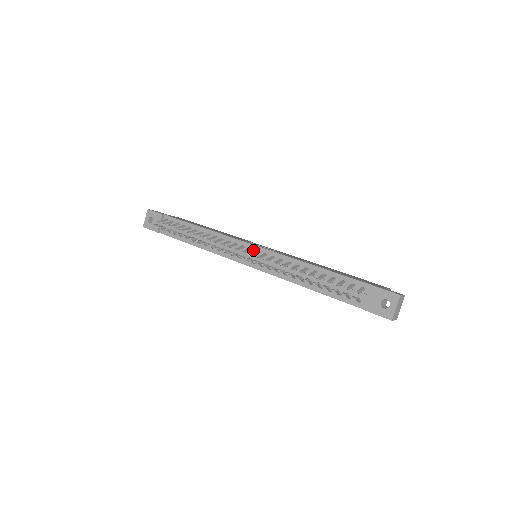
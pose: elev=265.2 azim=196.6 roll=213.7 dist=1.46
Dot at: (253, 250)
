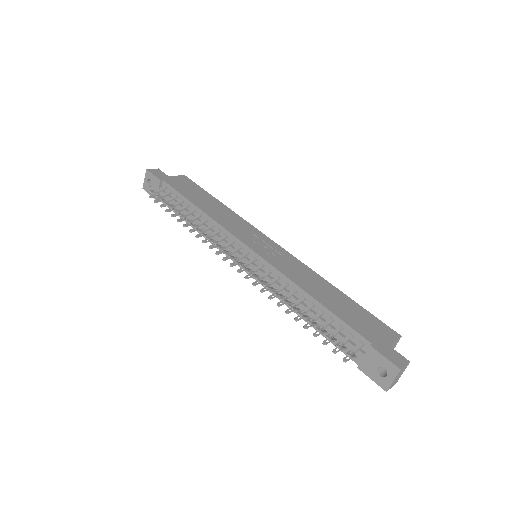
Dot at: (250, 255)
